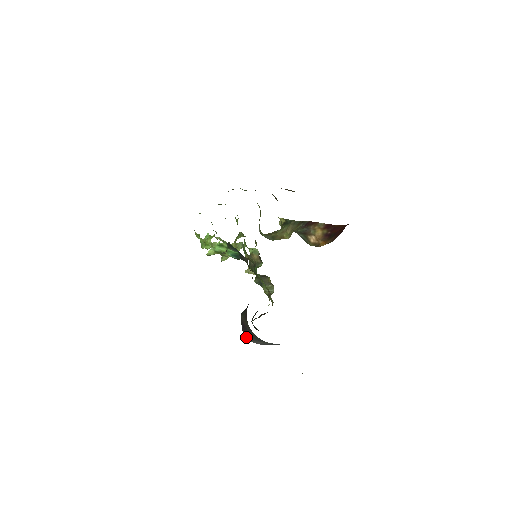
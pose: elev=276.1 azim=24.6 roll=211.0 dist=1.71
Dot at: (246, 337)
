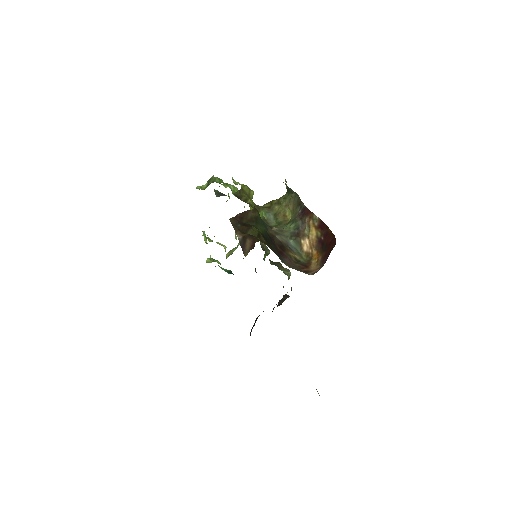
Dot at: occluded
